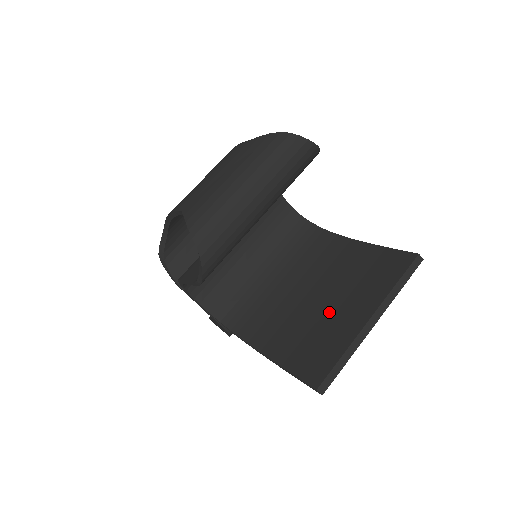
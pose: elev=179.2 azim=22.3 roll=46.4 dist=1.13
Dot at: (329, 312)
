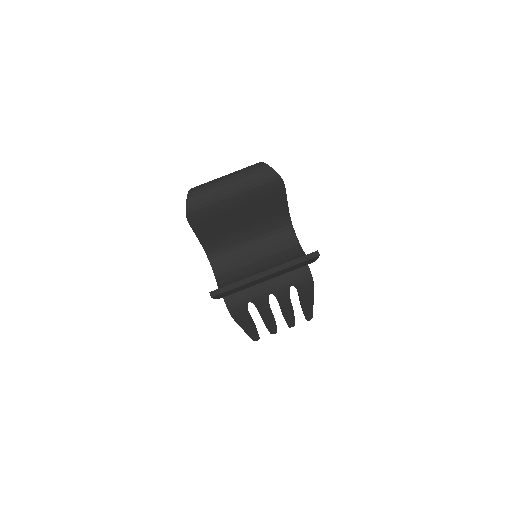
Dot at: occluded
